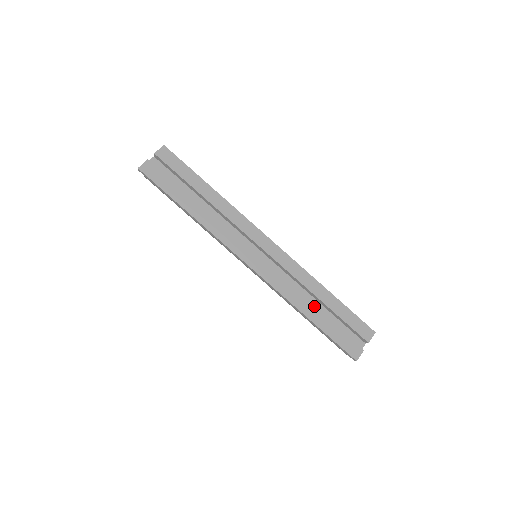
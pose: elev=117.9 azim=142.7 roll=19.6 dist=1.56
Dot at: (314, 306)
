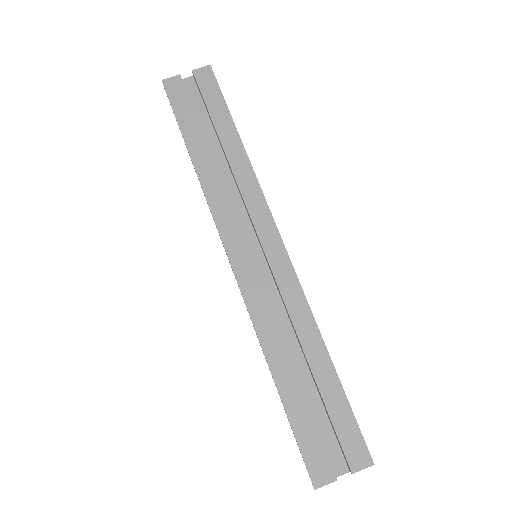
Dot at: (293, 366)
